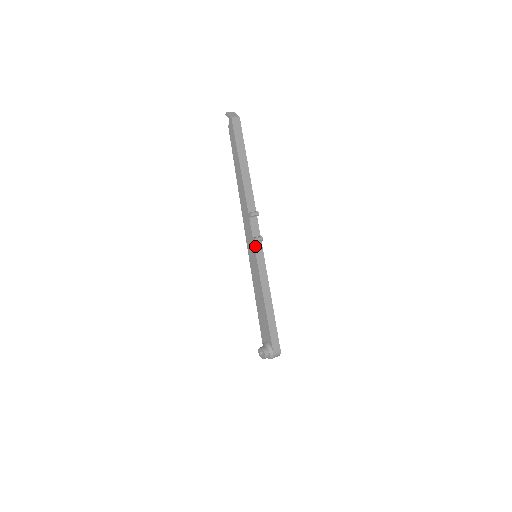
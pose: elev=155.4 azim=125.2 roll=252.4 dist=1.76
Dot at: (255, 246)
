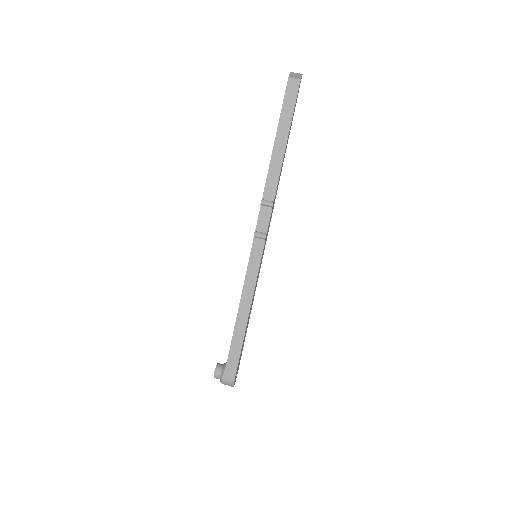
Dot at: (254, 242)
